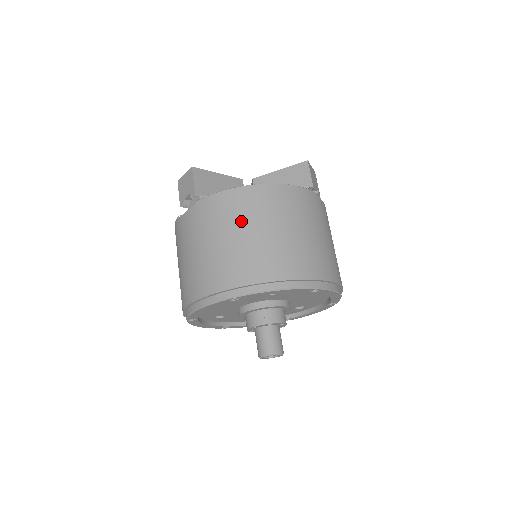
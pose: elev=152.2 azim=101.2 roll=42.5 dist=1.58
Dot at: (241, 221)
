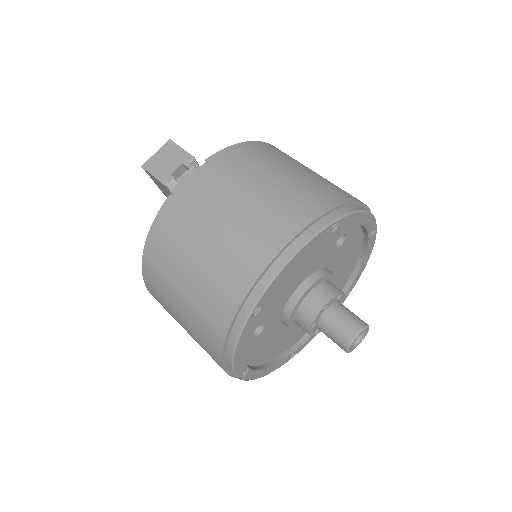
Dot at: (282, 161)
